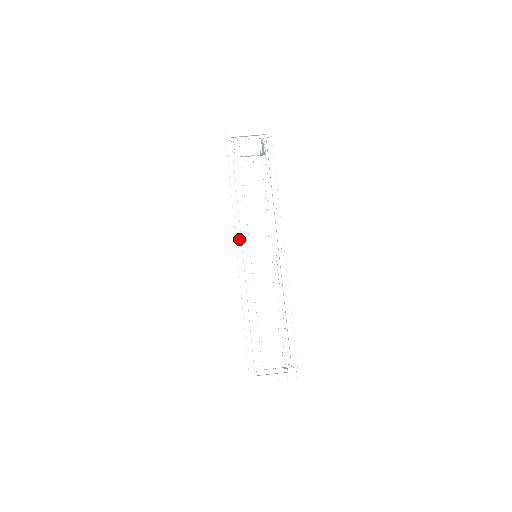
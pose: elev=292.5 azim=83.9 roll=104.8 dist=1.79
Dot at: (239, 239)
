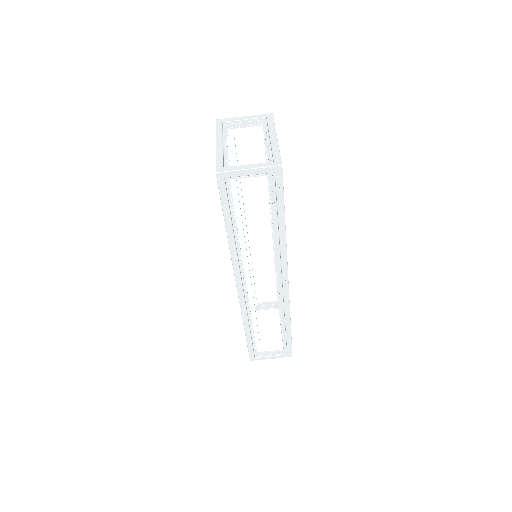
Dot at: (239, 278)
